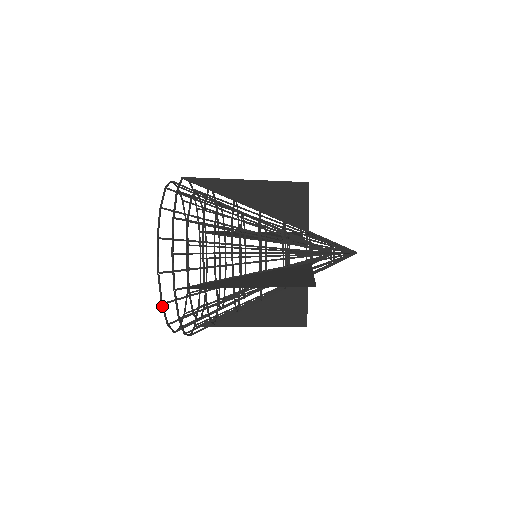
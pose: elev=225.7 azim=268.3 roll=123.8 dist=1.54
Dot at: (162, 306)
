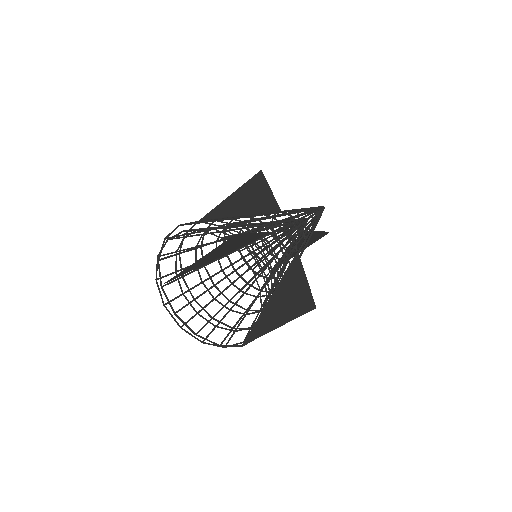
Dot at: (165, 307)
